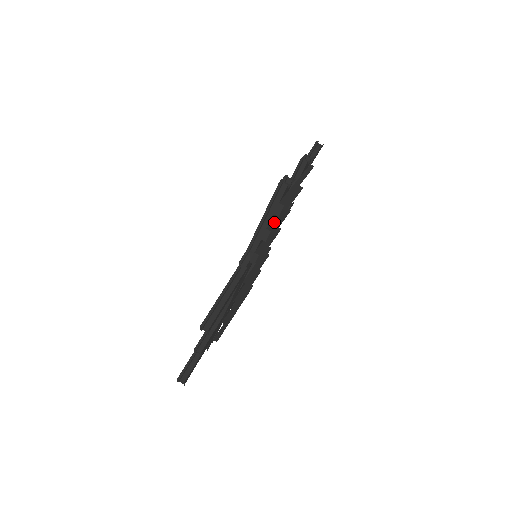
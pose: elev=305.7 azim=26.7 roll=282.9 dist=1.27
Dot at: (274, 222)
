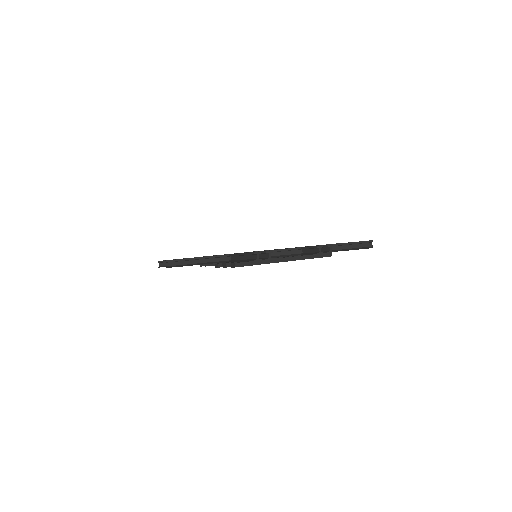
Dot at: occluded
